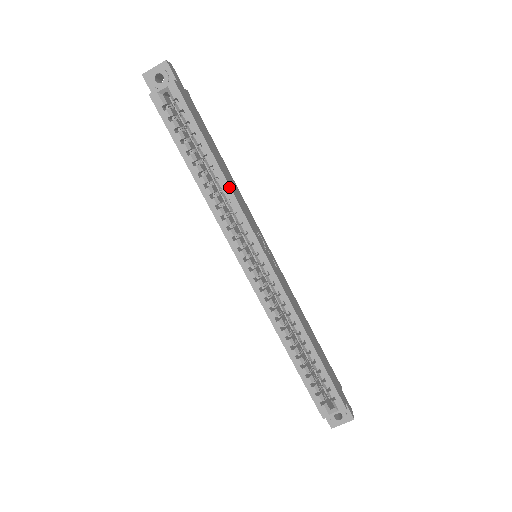
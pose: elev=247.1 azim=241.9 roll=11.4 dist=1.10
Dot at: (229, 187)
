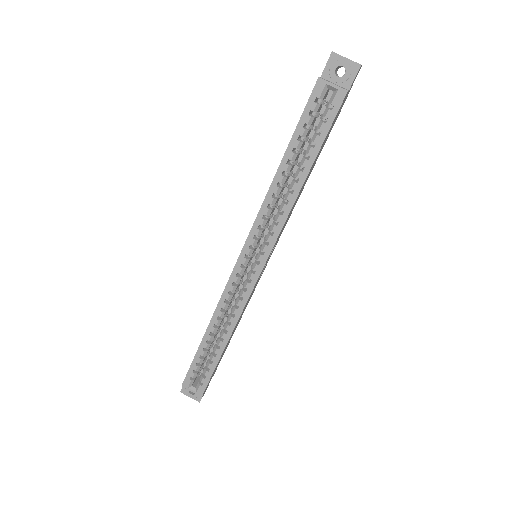
Dot at: (292, 205)
